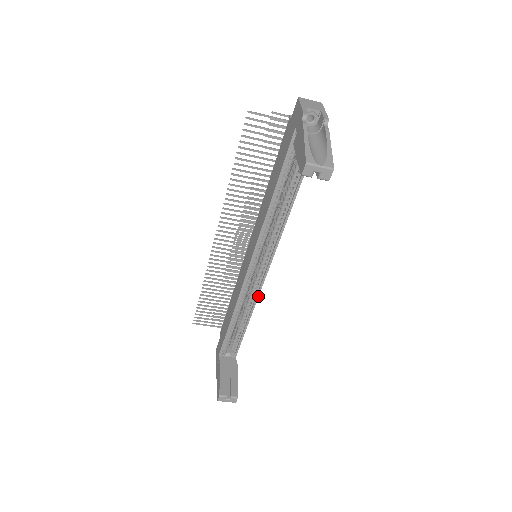
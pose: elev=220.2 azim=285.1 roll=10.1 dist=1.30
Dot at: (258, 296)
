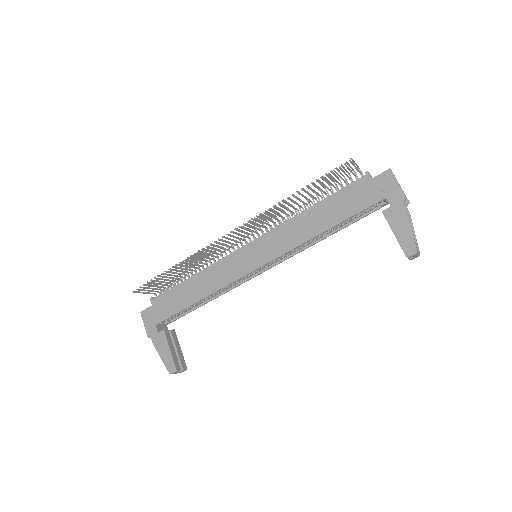
Dot at: (237, 286)
